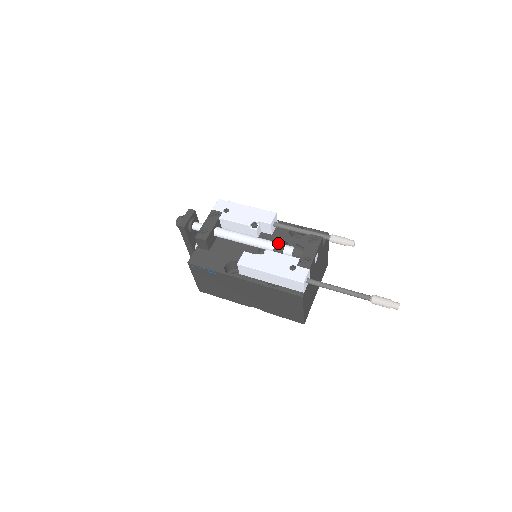
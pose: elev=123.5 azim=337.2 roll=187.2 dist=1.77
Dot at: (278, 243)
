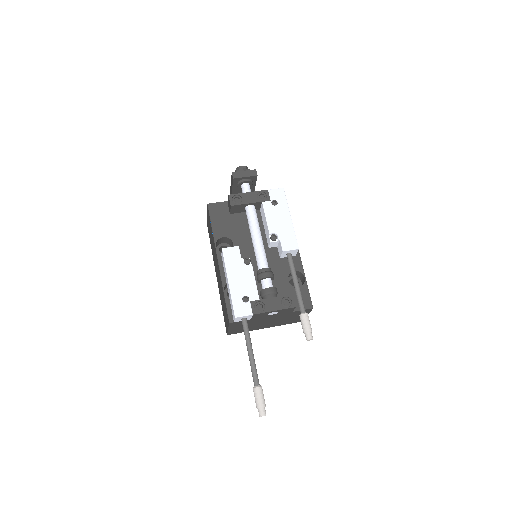
Dot at: (266, 270)
